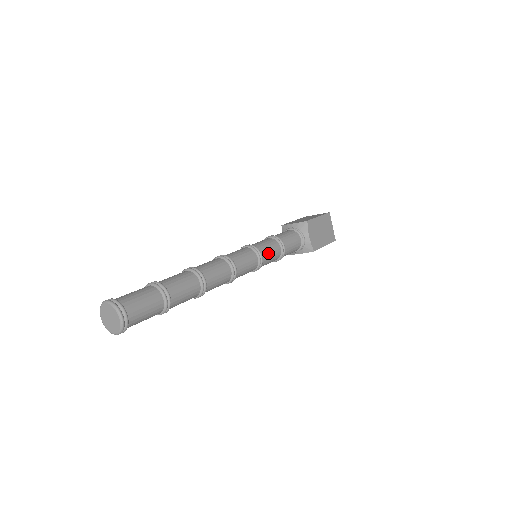
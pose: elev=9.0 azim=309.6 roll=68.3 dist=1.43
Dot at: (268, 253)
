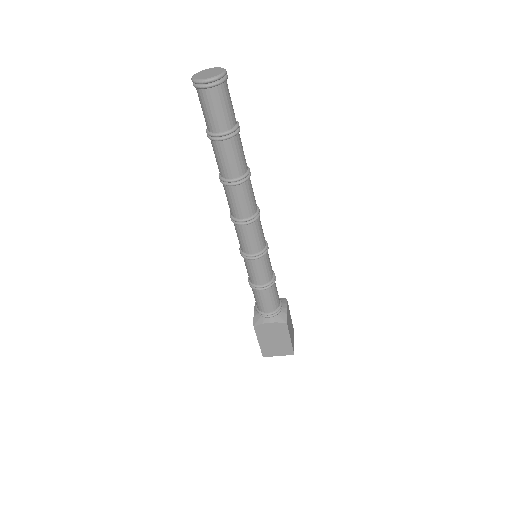
Dot at: (269, 258)
